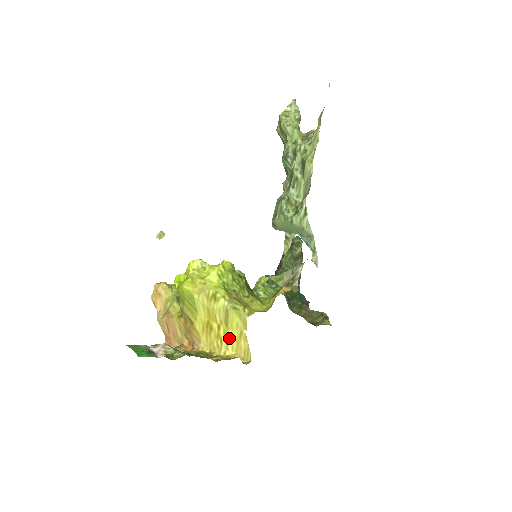
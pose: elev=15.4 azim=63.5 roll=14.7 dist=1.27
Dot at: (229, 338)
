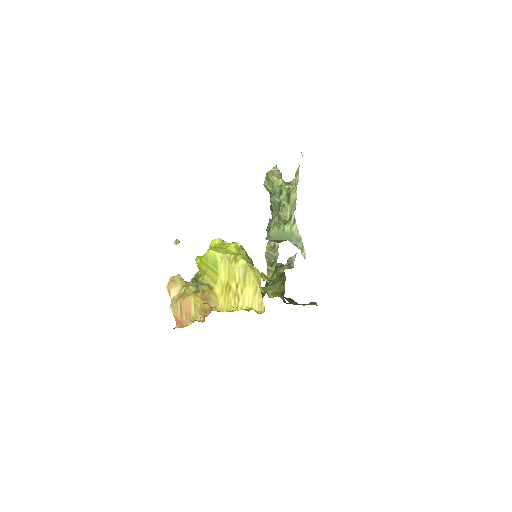
Dot at: (246, 294)
